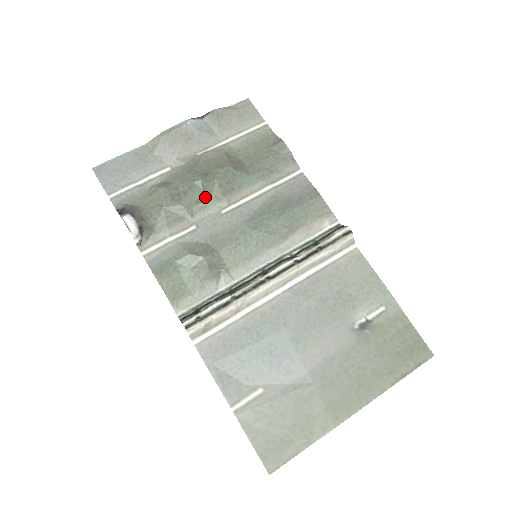
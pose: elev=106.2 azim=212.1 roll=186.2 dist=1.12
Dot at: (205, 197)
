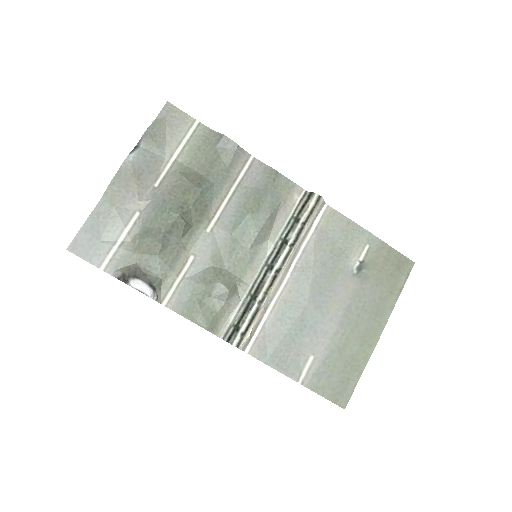
Dot at: (188, 227)
